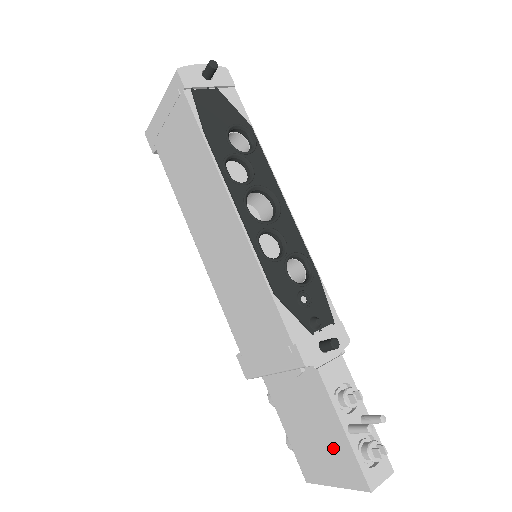
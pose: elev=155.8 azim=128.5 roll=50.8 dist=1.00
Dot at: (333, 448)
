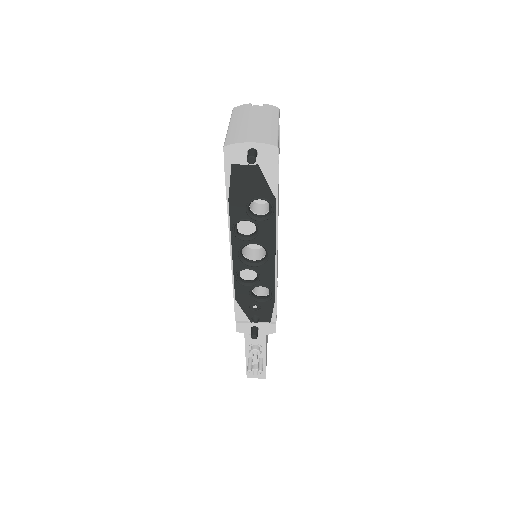
Dot at: occluded
